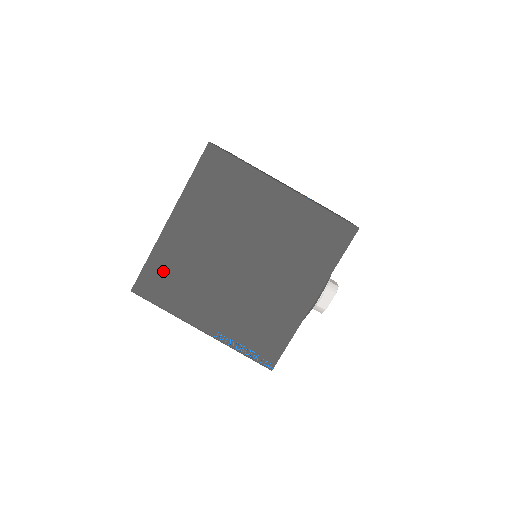
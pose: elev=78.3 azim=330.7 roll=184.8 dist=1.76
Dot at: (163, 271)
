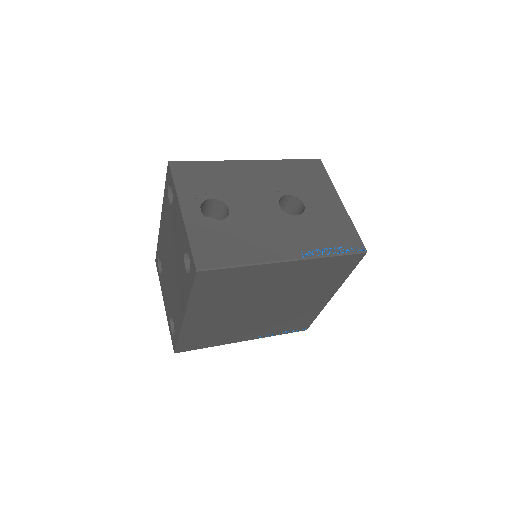
Dot at: (196, 337)
